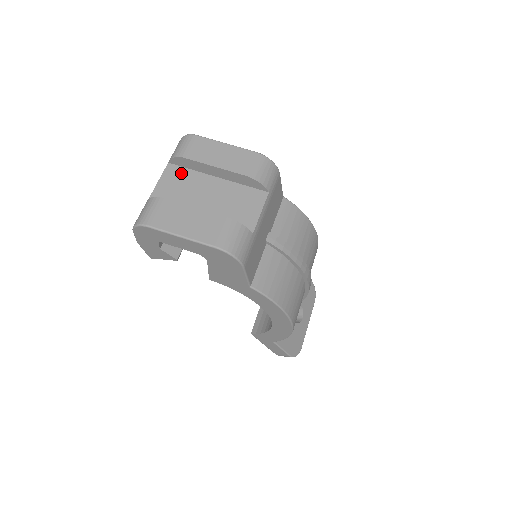
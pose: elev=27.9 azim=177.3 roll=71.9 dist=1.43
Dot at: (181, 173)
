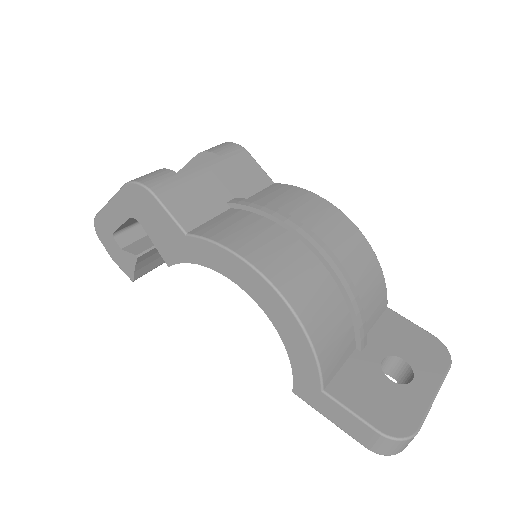
Dot at: occluded
